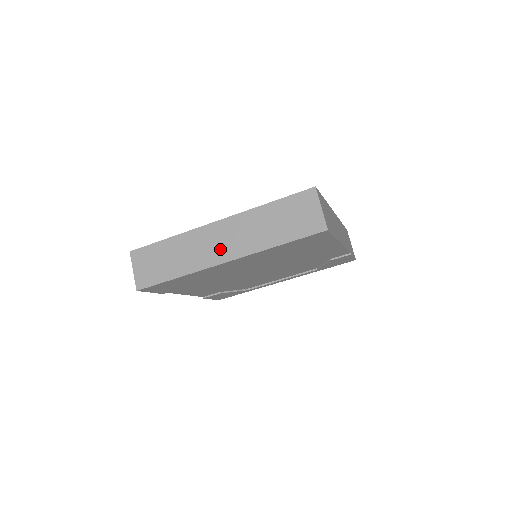
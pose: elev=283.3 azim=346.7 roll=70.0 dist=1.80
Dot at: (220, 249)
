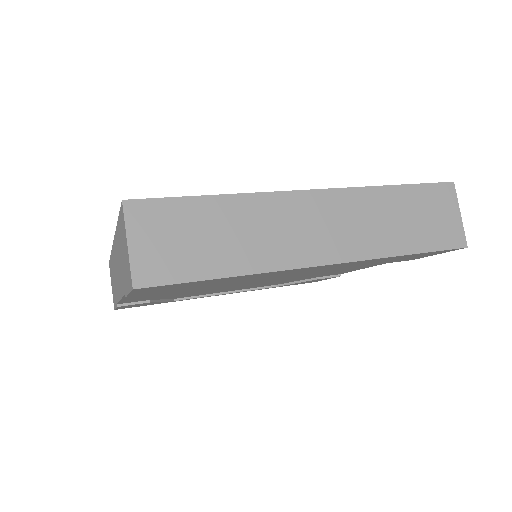
Dot at: (317, 239)
